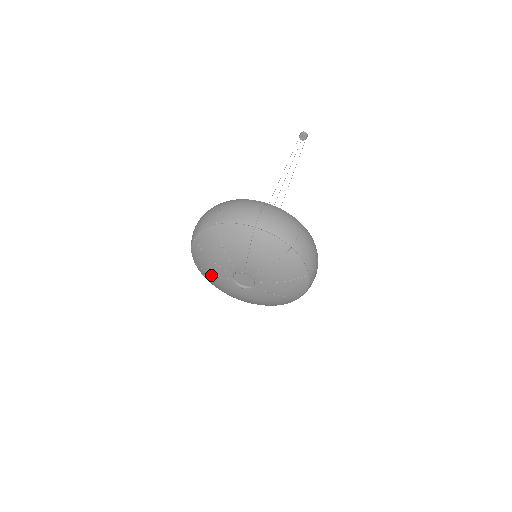
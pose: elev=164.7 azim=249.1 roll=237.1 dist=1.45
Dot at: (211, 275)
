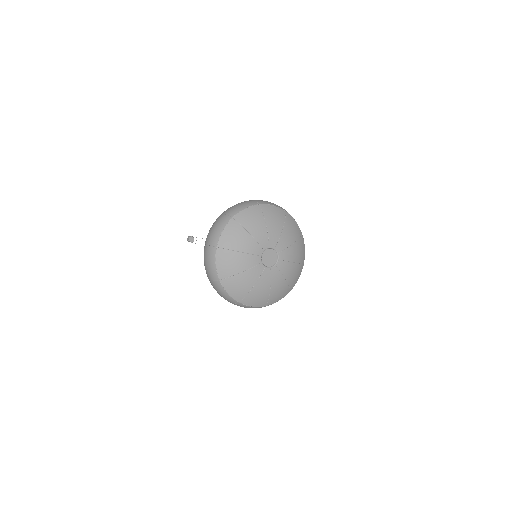
Dot at: (240, 254)
